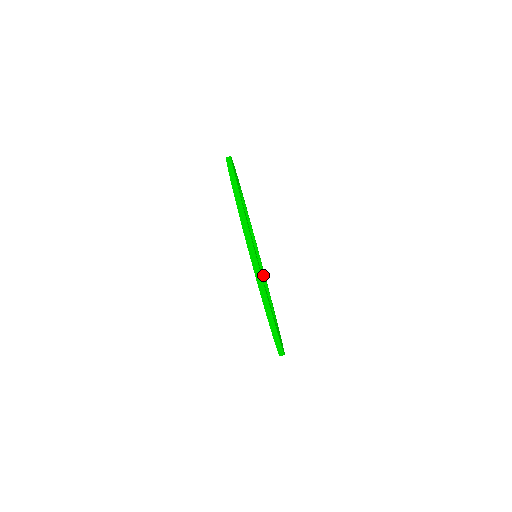
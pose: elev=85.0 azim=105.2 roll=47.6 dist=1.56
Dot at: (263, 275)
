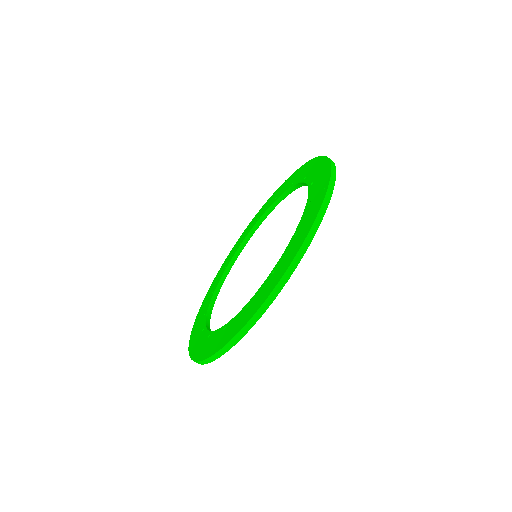
Dot at: (227, 273)
